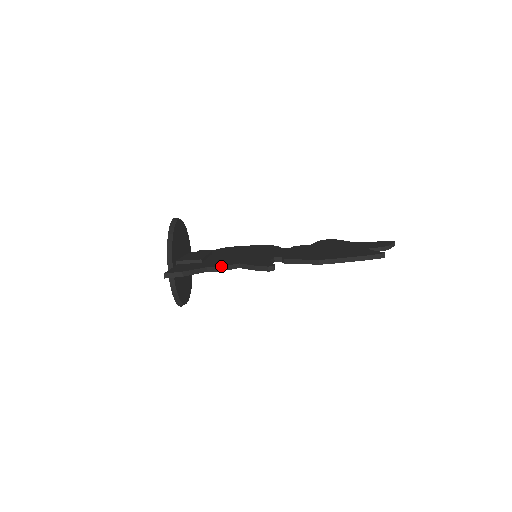
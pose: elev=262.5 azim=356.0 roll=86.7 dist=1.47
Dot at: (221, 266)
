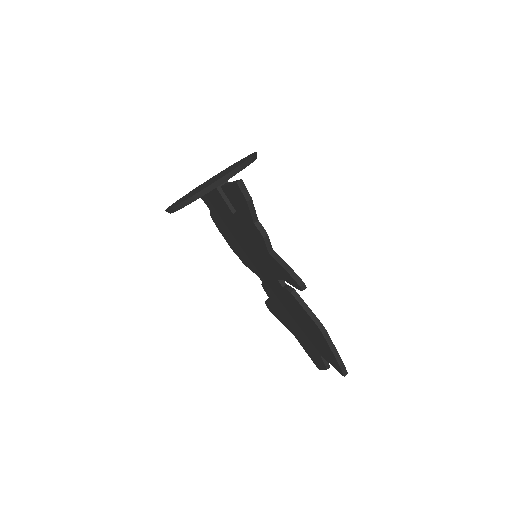
Dot at: occluded
